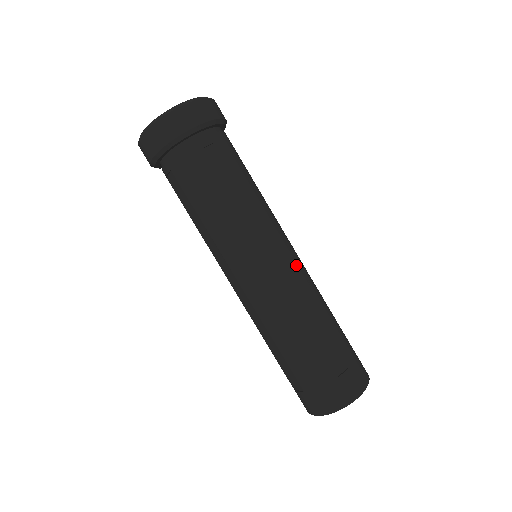
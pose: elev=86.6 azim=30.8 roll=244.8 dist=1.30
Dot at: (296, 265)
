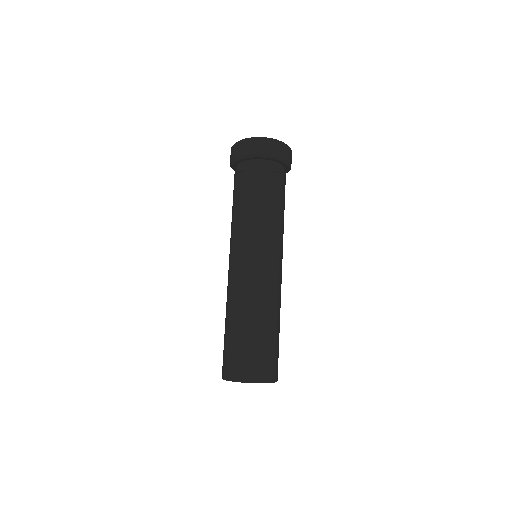
Dot at: (280, 275)
